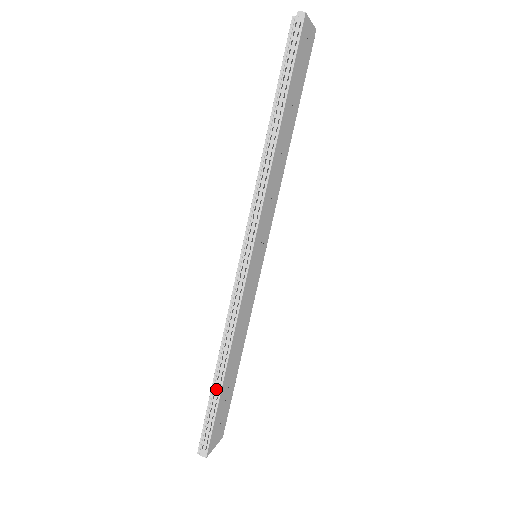
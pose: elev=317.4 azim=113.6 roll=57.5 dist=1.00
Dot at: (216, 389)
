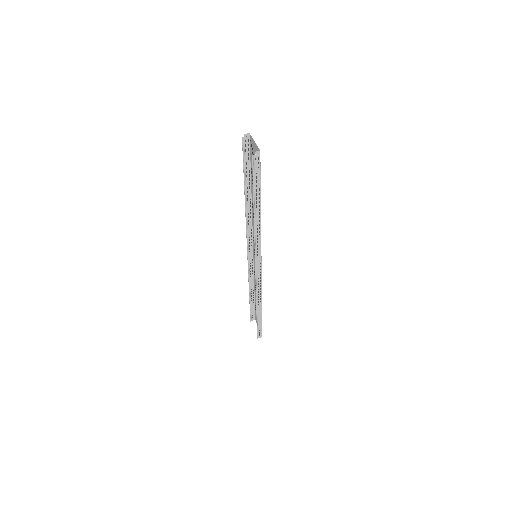
Dot at: (259, 315)
